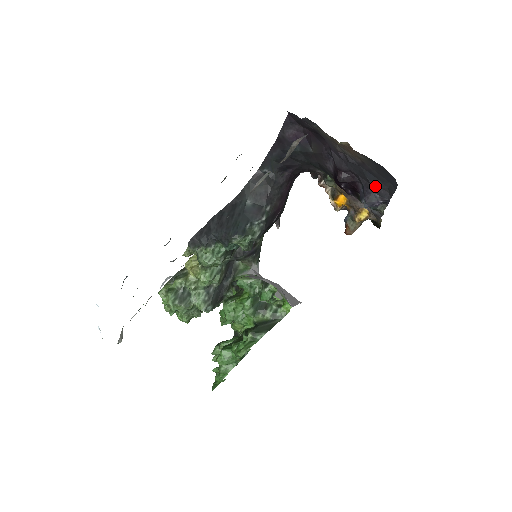
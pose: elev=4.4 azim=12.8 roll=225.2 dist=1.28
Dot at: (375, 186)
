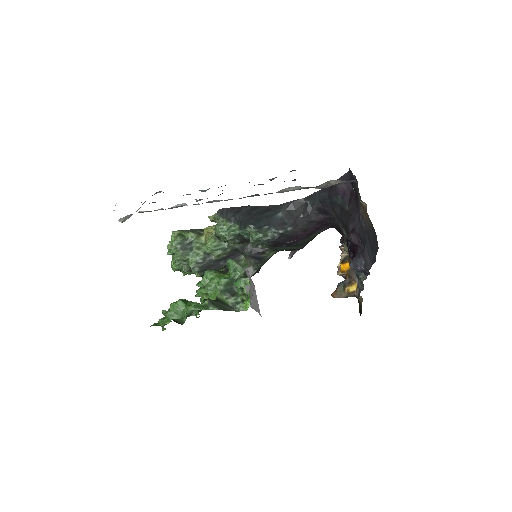
Dot at: (367, 254)
